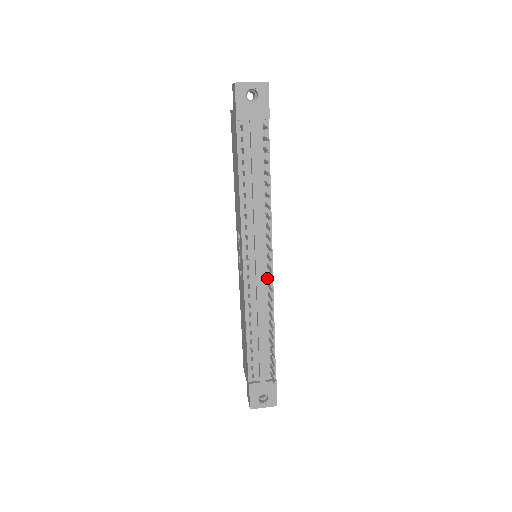
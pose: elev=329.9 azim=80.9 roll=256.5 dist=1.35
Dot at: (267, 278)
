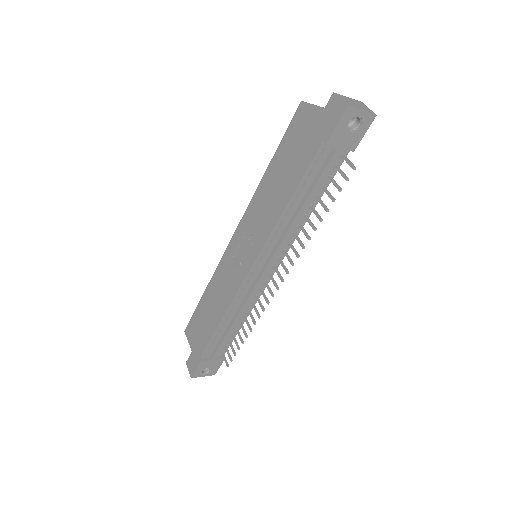
Dot at: (263, 284)
